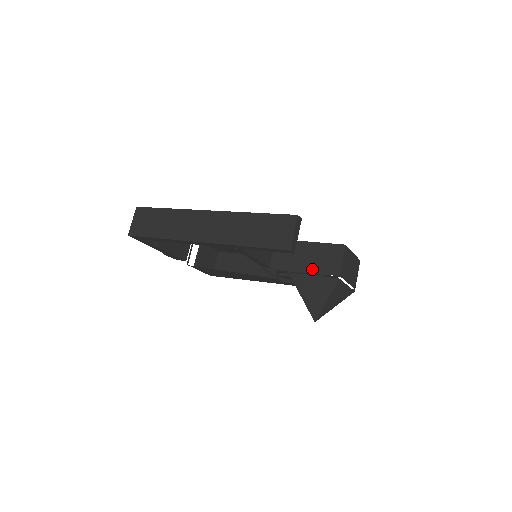
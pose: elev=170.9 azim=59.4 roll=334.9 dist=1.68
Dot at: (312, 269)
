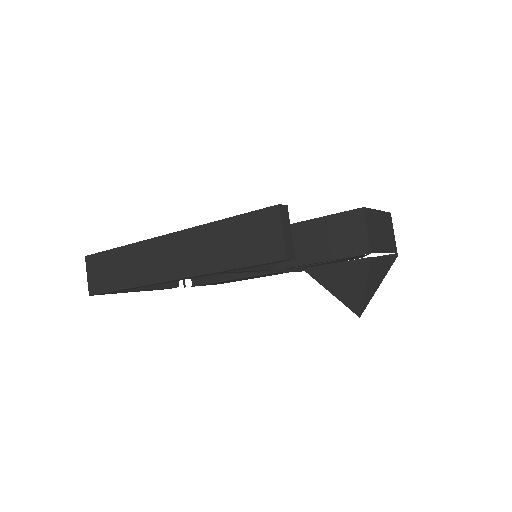
Dot at: (330, 255)
